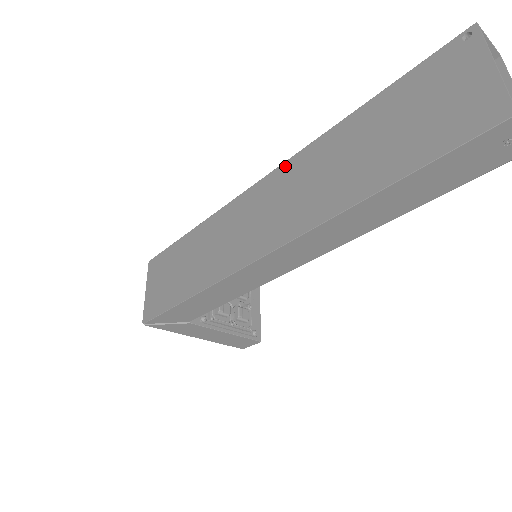
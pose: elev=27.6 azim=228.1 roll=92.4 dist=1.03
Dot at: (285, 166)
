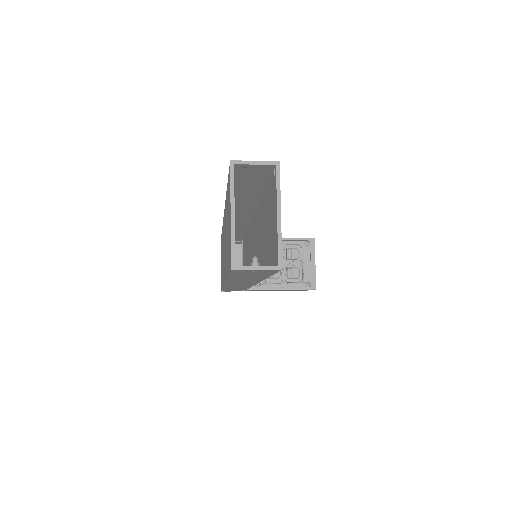
Dot at: occluded
